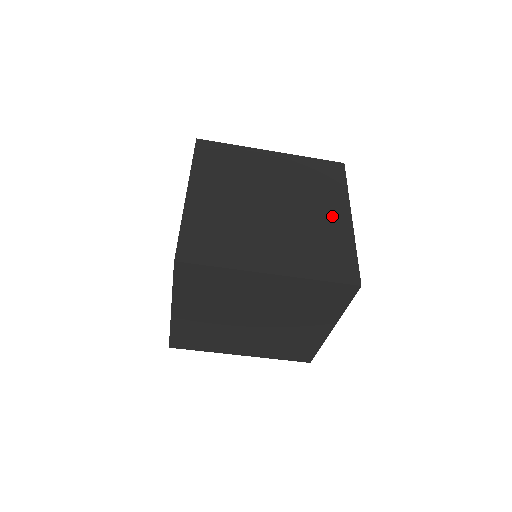
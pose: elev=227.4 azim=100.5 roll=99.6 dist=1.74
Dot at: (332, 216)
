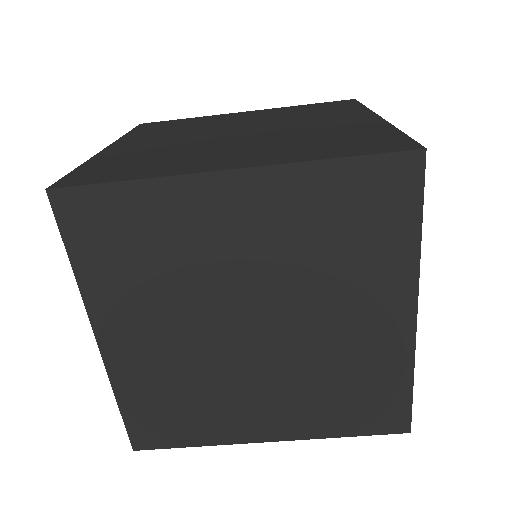
Dot at: (345, 121)
